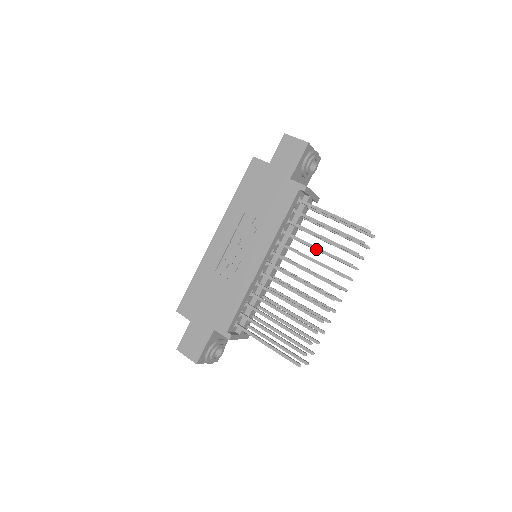
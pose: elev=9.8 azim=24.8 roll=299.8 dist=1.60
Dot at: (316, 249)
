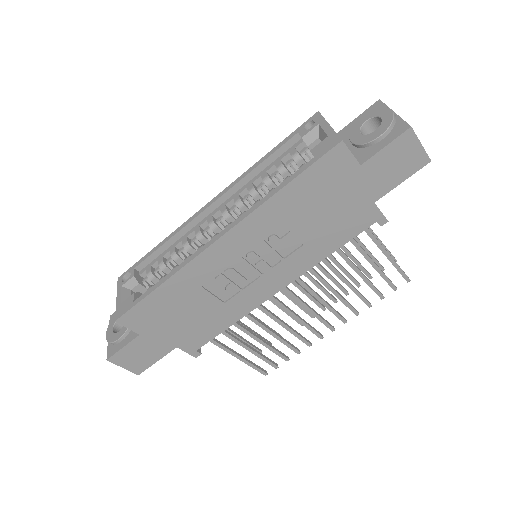
Dot at: (346, 284)
